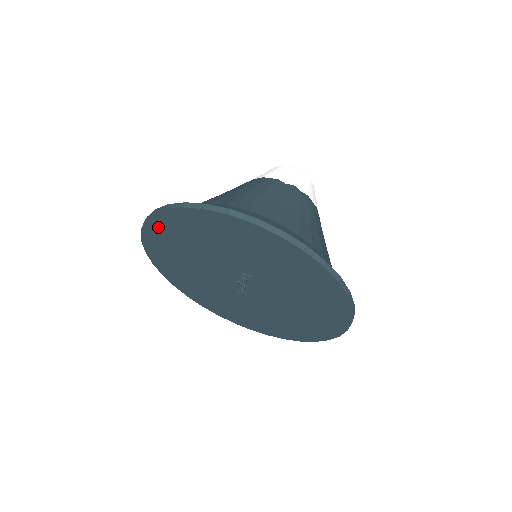
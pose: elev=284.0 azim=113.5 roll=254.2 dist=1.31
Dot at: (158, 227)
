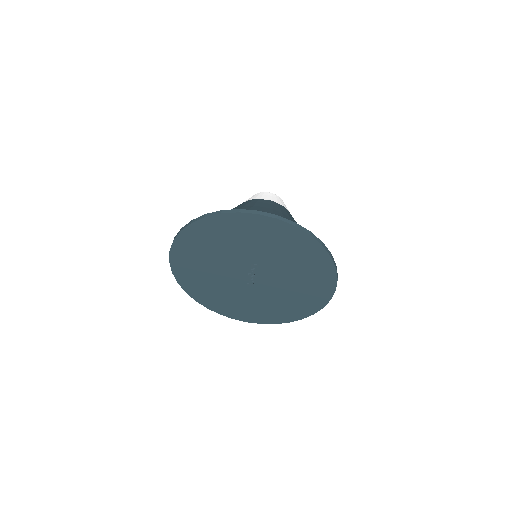
Dot at: (184, 242)
